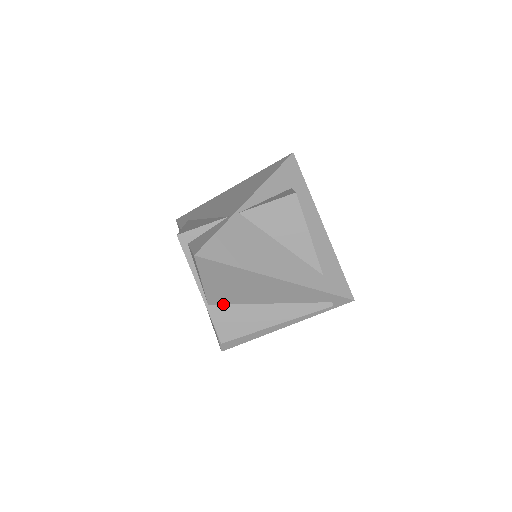
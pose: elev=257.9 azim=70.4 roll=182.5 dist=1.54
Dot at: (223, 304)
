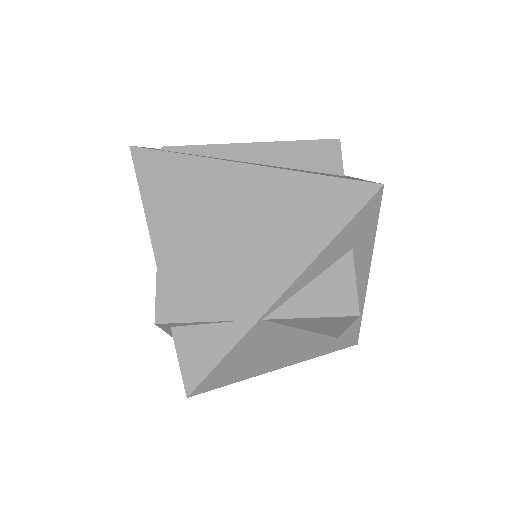
Dot at: occluded
